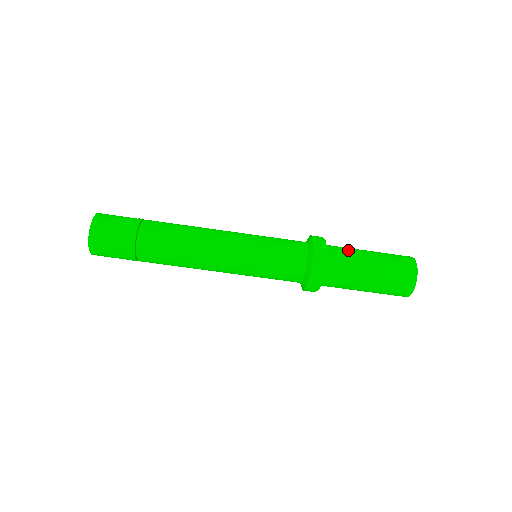
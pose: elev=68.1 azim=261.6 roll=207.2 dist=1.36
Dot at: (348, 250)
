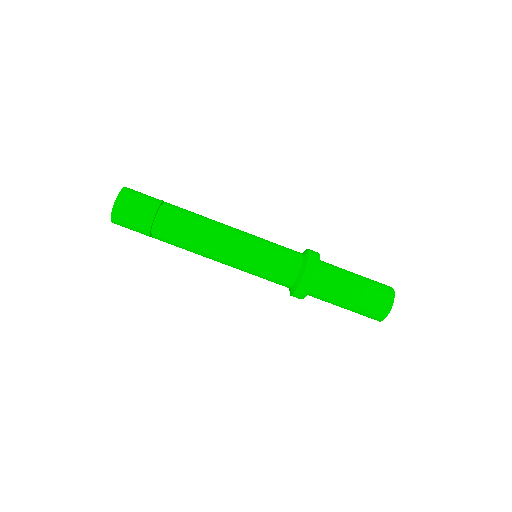
Dot at: occluded
